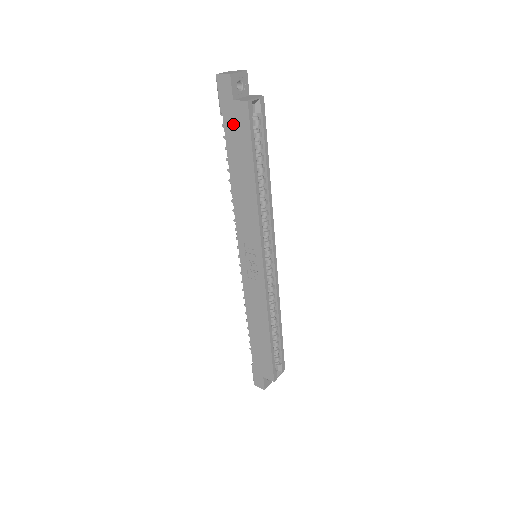
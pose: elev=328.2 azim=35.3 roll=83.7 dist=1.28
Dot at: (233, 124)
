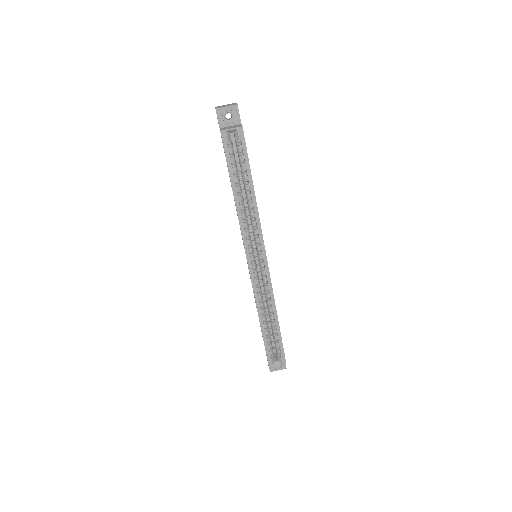
Dot at: occluded
